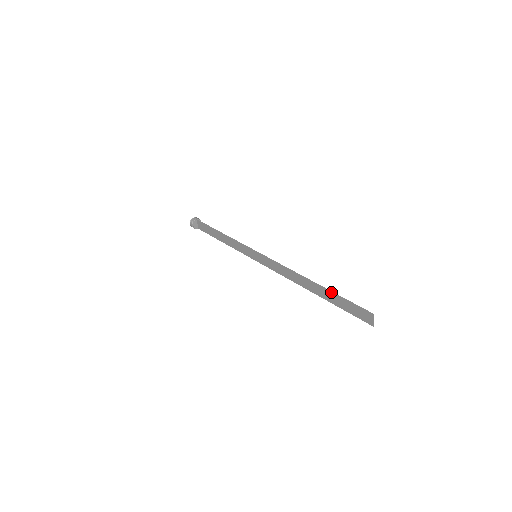
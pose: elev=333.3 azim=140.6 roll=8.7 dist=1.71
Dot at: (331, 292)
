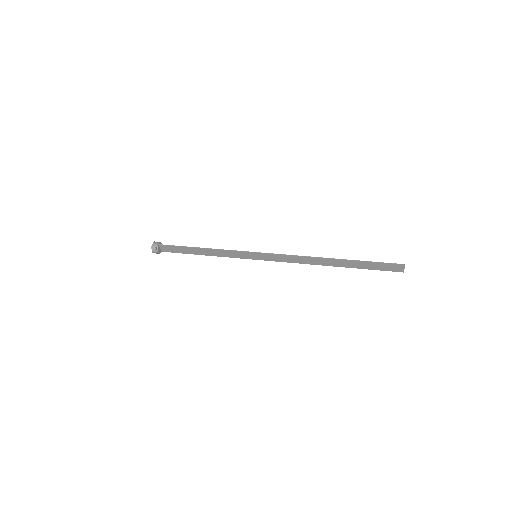
Dot at: (357, 261)
